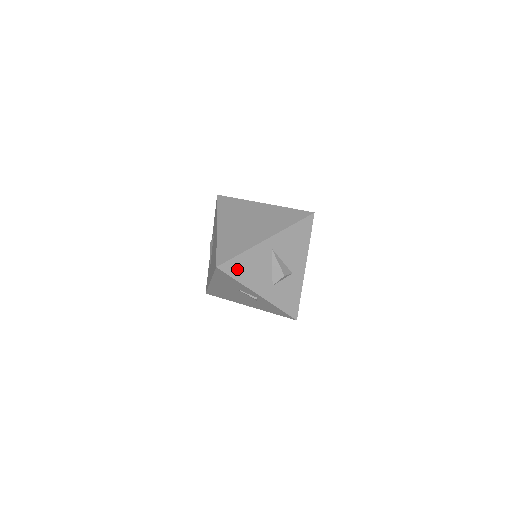
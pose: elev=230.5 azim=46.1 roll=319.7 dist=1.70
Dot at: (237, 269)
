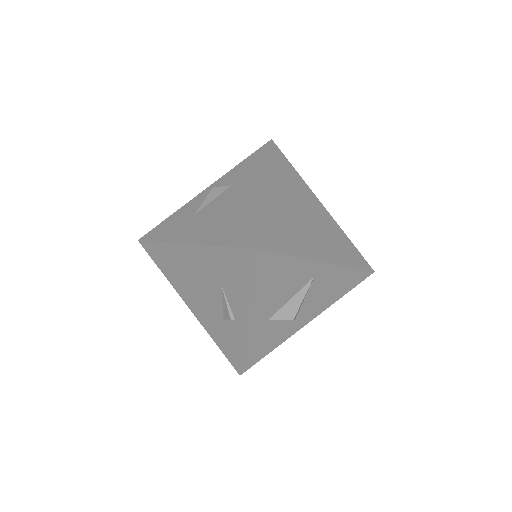
Dot at: (267, 271)
